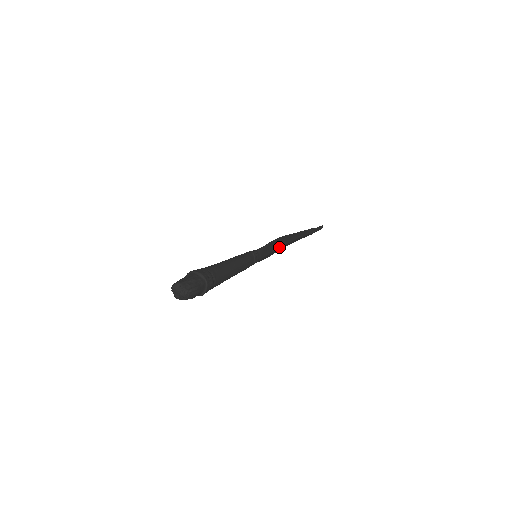
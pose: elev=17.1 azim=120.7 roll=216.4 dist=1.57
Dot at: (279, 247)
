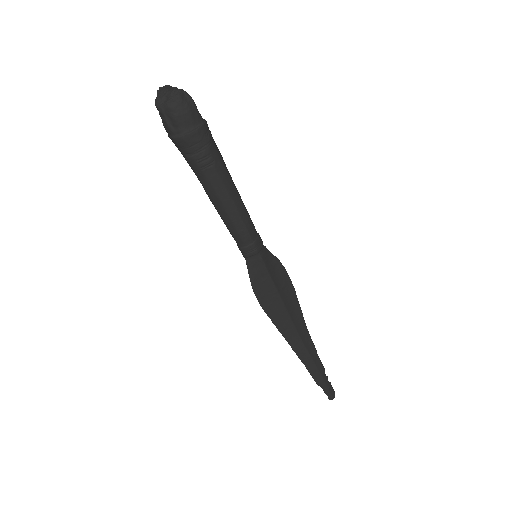
Dot at: (283, 301)
